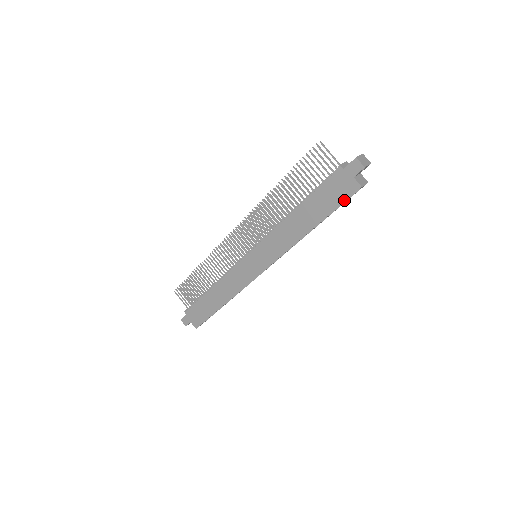
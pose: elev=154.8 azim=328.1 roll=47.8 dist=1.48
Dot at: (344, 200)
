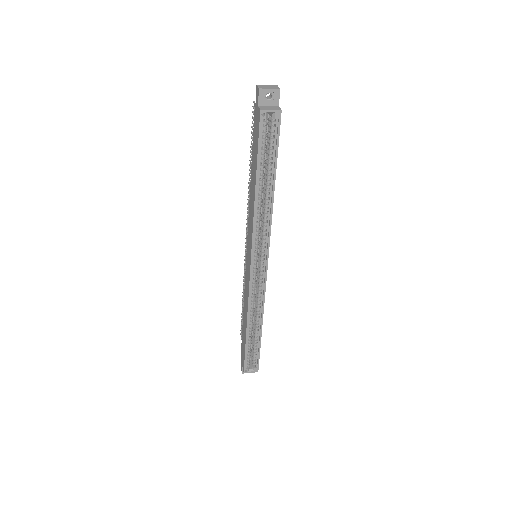
Dot at: (258, 135)
